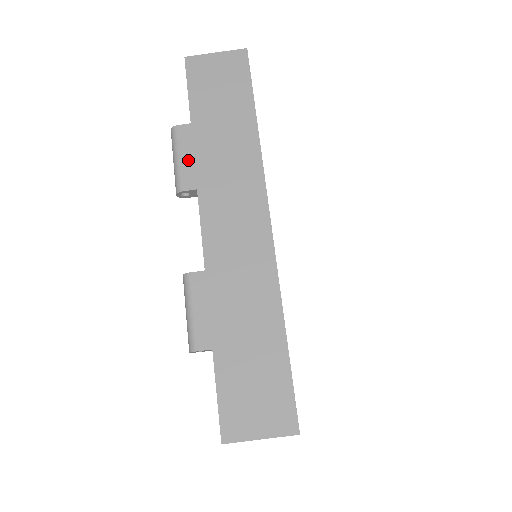
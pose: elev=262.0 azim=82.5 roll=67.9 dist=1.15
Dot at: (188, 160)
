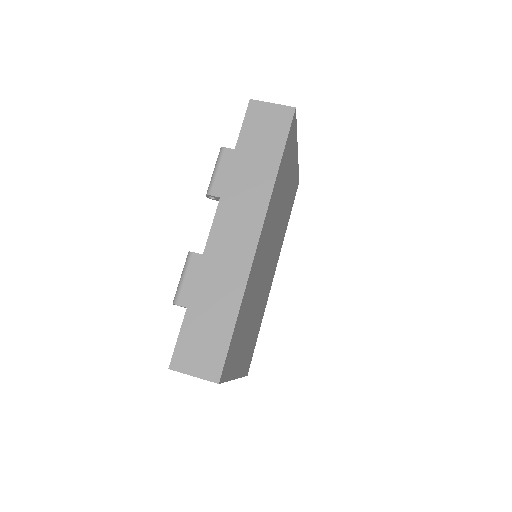
Dot at: (222, 175)
